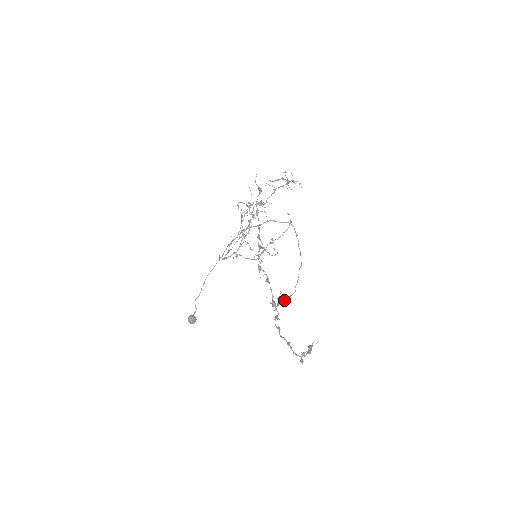
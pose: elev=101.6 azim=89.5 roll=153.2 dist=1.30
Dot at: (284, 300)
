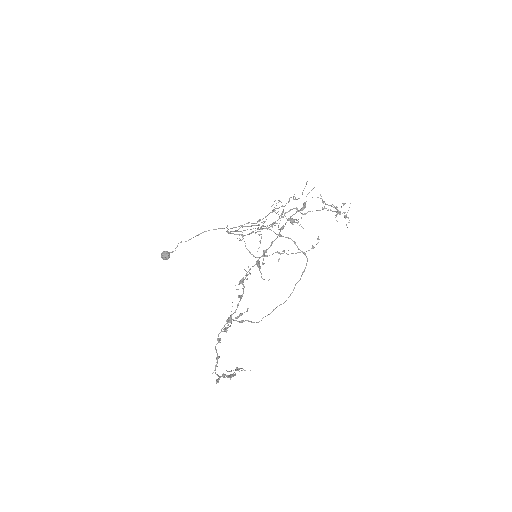
Dot at: (243, 321)
